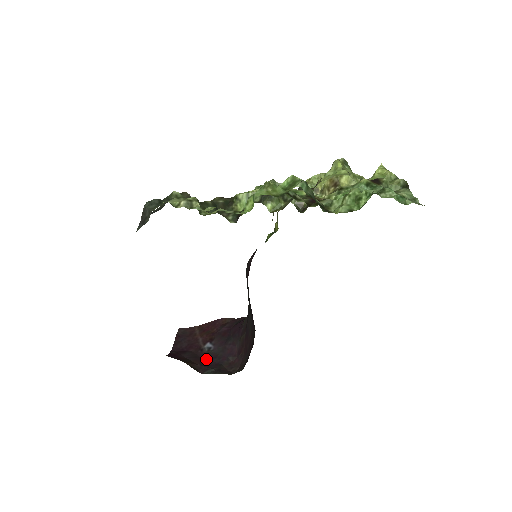
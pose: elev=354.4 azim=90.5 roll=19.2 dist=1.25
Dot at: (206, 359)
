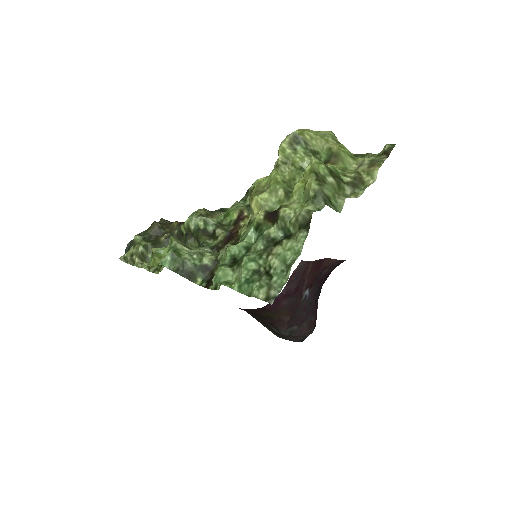
Dot at: (298, 311)
